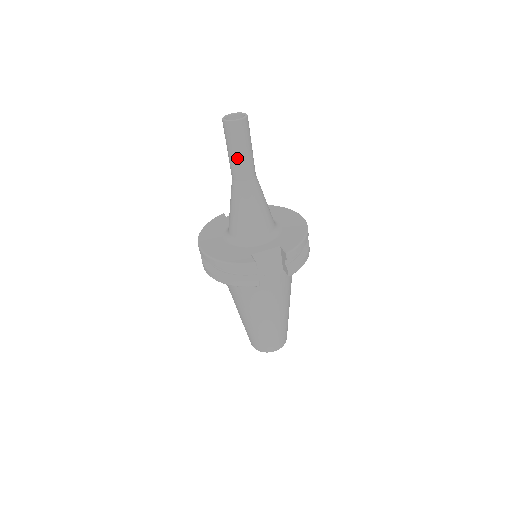
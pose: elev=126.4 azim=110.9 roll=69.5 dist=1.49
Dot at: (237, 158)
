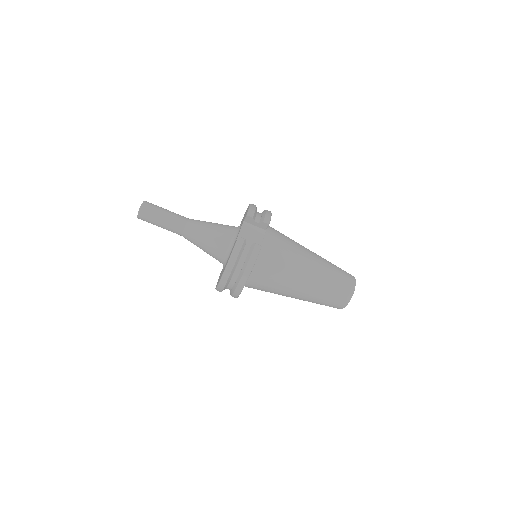
Dot at: (166, 221)
